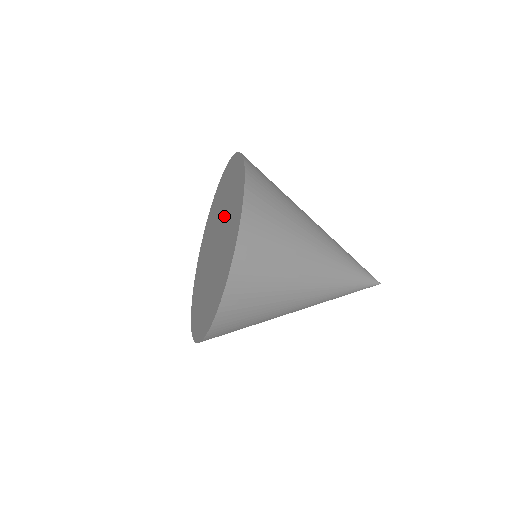
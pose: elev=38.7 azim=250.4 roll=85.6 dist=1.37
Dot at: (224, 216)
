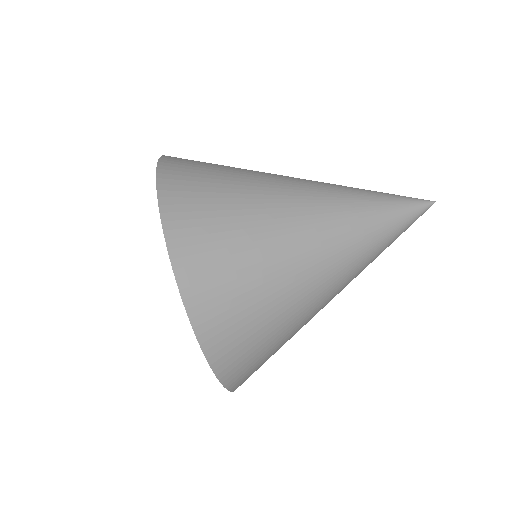
Dot at: occluded
